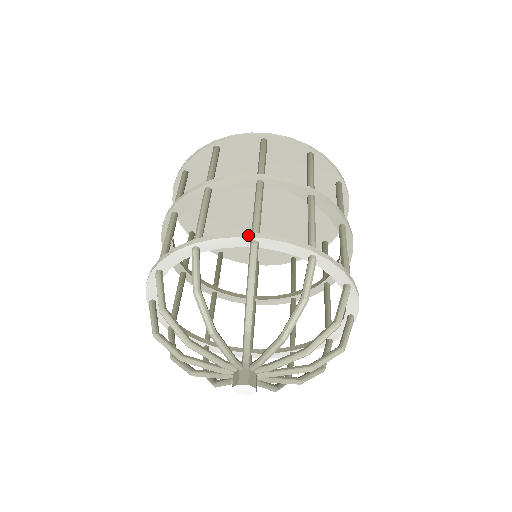
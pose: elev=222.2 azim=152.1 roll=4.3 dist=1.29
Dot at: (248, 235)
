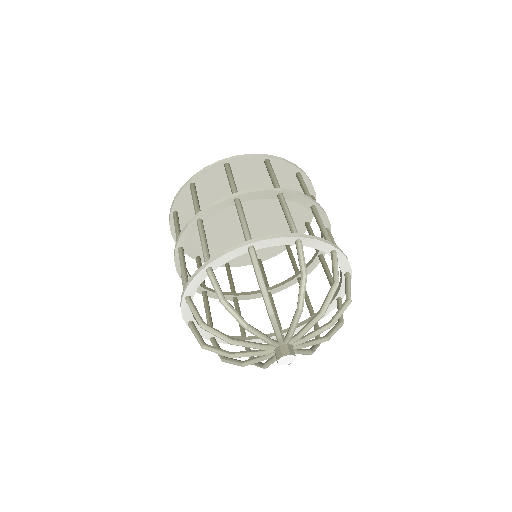
Dot at: (201, 268)
